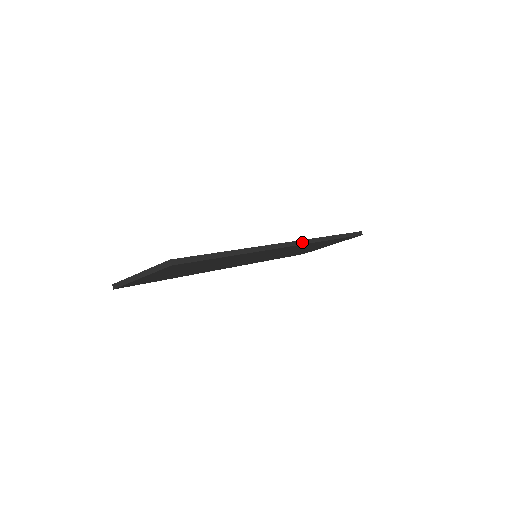
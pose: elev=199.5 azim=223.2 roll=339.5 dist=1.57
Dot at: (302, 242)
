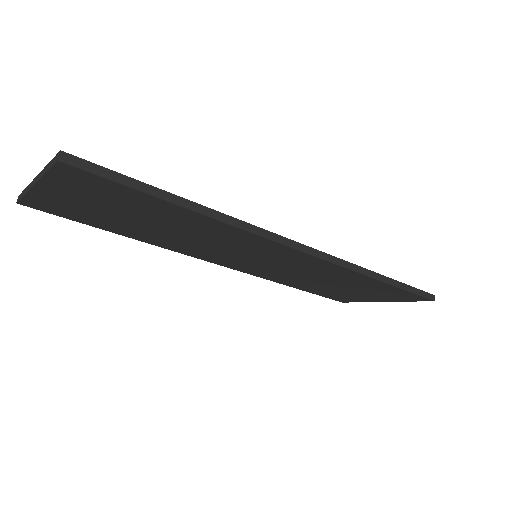
Dot at: (329, 258)
